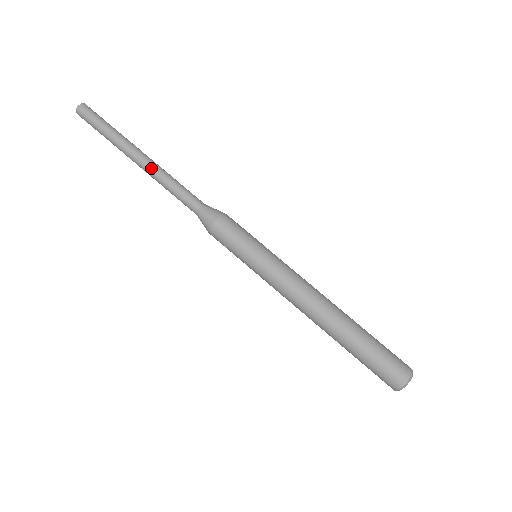
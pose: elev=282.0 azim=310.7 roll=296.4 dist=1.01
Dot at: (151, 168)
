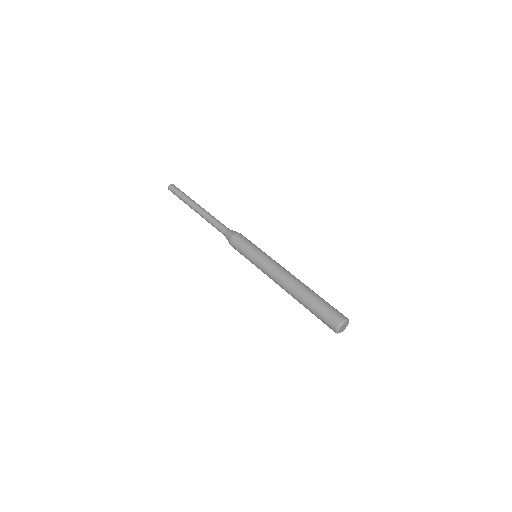
Dot at: (206, 211)
